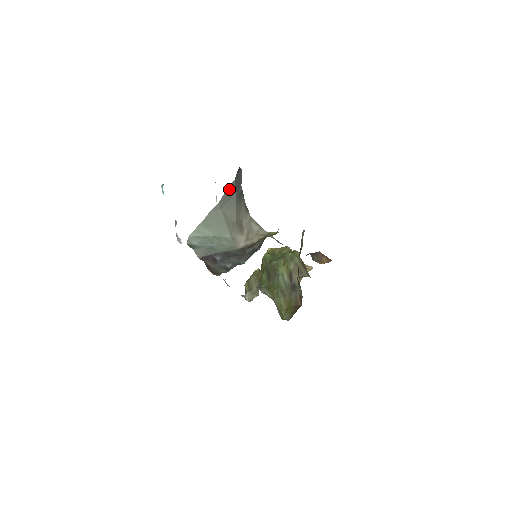
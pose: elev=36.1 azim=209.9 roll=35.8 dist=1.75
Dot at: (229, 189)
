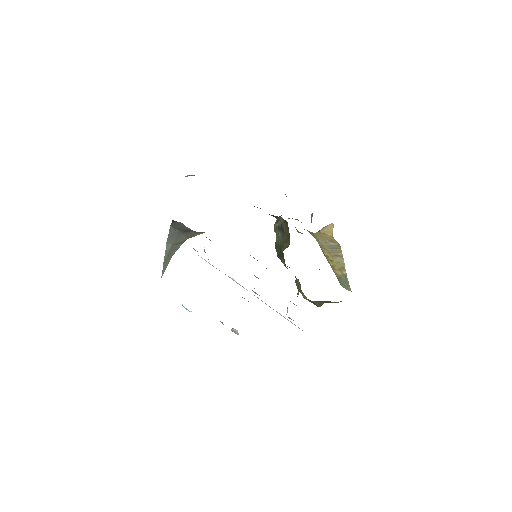
Dot at: (171, 233)
